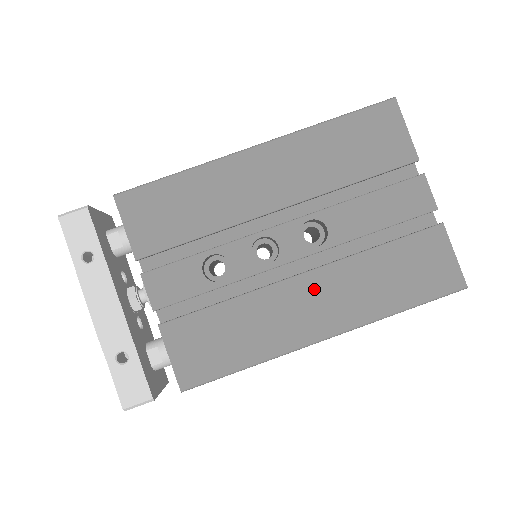
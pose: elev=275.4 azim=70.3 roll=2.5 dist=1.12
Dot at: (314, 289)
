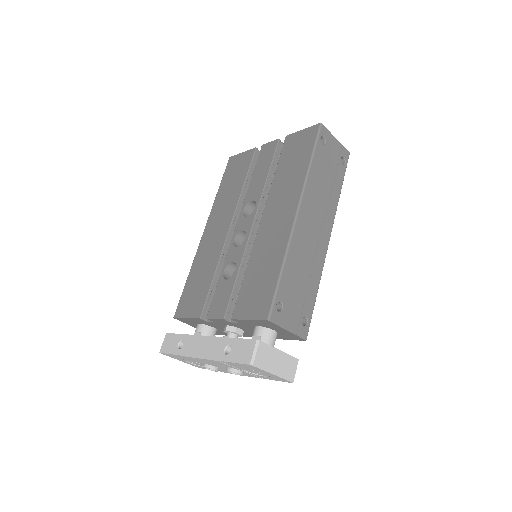
Dot at: (271, 214)
